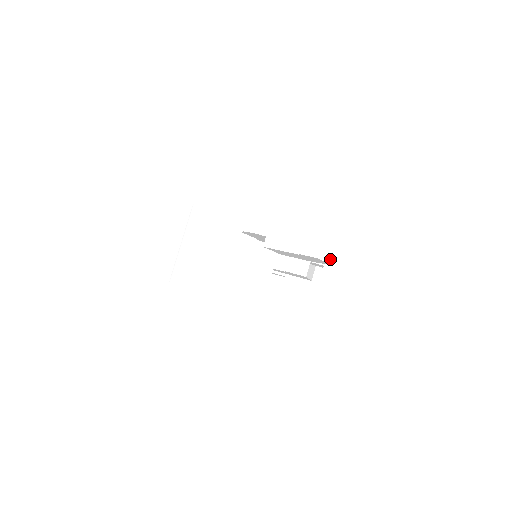
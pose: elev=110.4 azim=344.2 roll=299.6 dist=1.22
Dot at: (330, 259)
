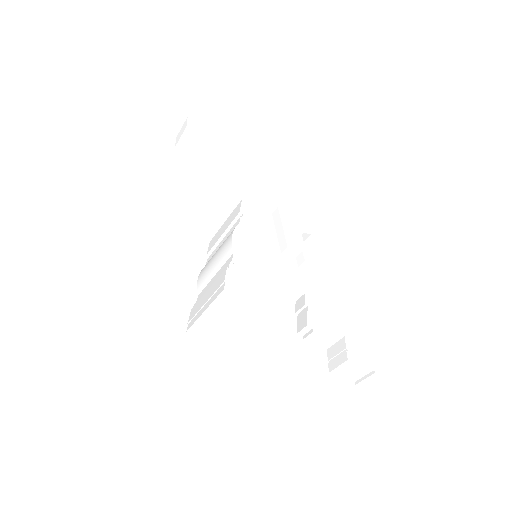
Dot at: occluded
